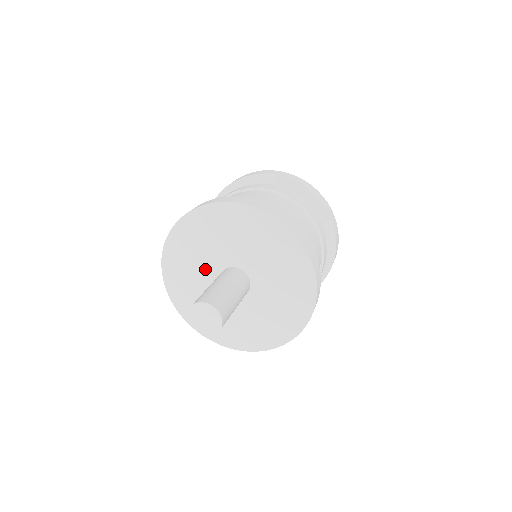
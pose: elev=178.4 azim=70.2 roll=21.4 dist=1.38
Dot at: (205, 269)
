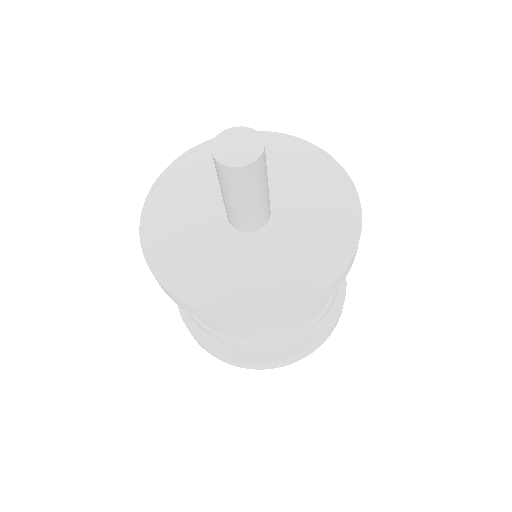
Dot at: (209, 200)
